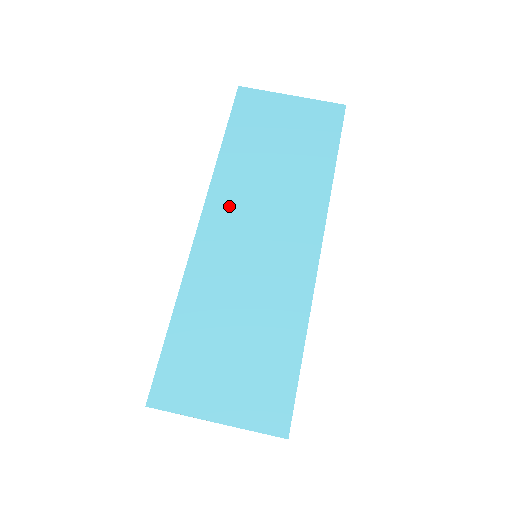
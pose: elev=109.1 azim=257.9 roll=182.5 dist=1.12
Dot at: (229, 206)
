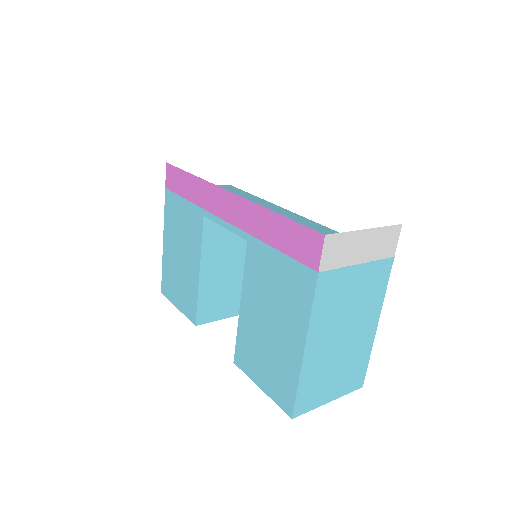
Dot at: occluded
